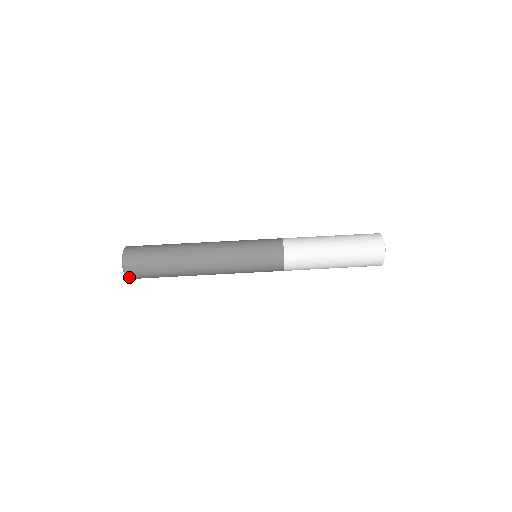
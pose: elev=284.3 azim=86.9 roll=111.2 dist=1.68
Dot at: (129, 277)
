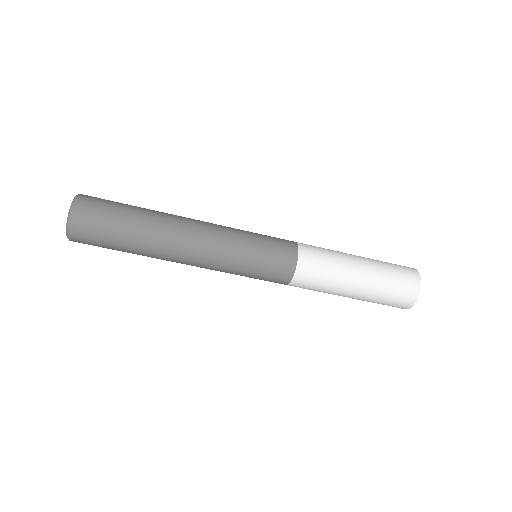
Dot at: (74, 241)
